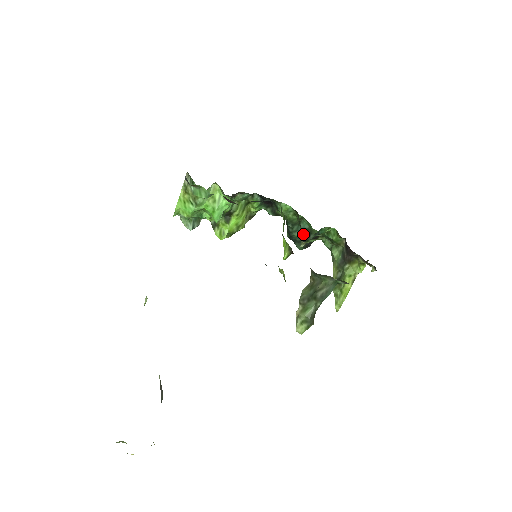
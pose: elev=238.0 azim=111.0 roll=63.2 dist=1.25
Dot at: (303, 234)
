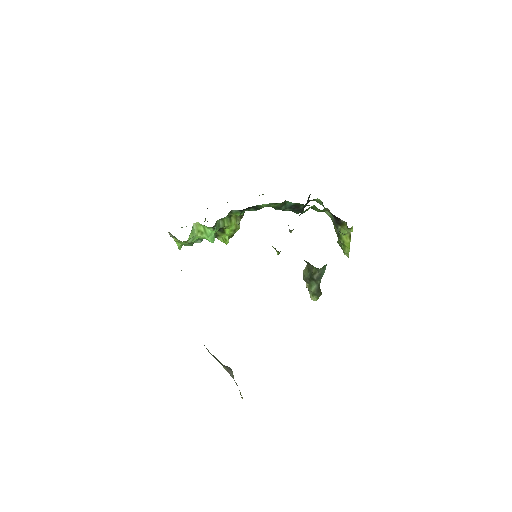
Dot at: occluded
